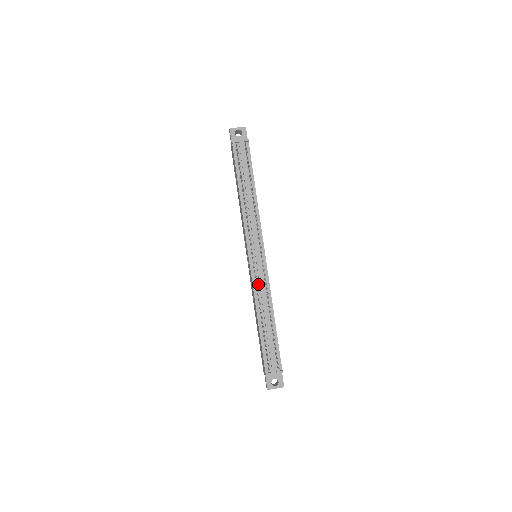
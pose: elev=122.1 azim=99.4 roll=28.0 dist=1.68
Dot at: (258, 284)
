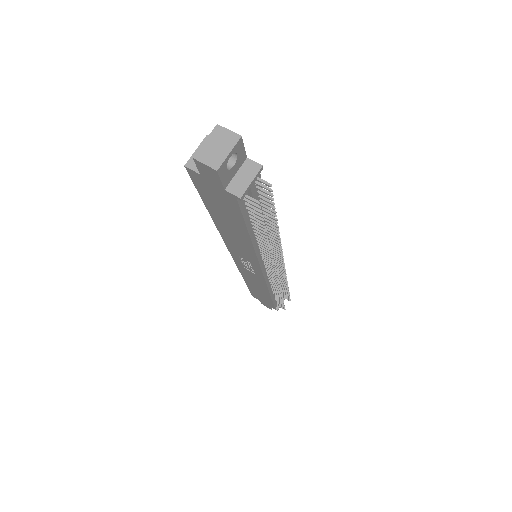
Dot at: occluded
